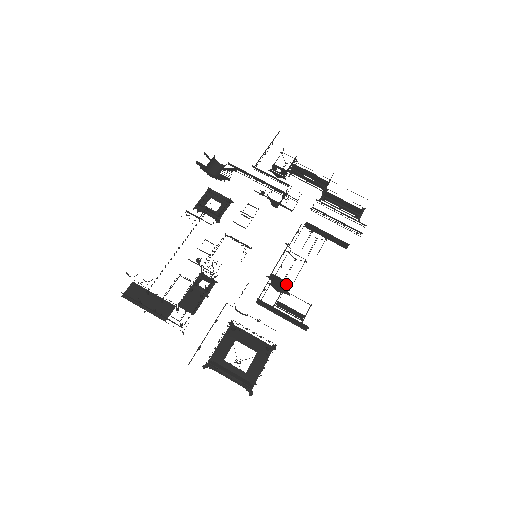
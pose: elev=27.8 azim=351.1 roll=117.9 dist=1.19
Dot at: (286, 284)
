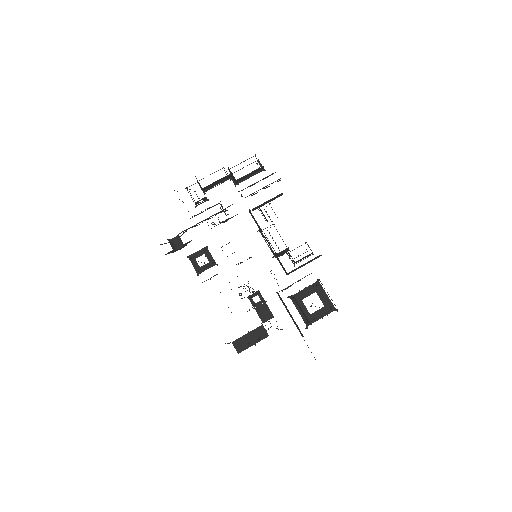
Dot at: (286, 250)
